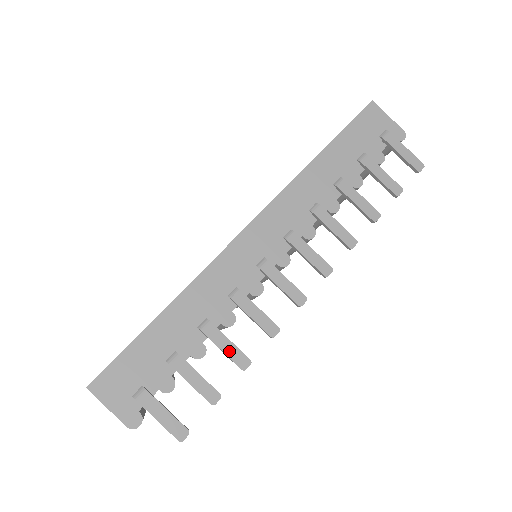
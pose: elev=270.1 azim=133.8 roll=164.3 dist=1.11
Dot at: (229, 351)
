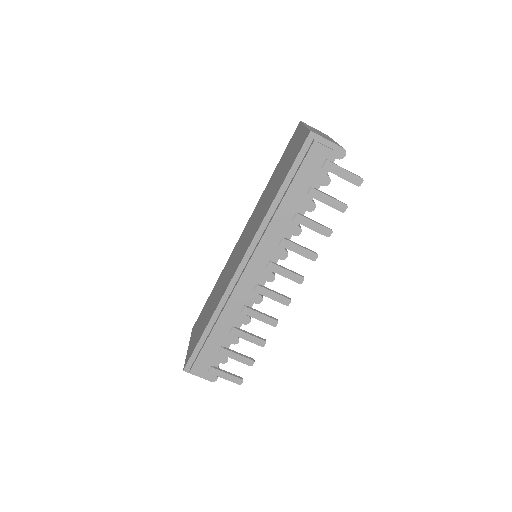
Dot at: (251, 340)
